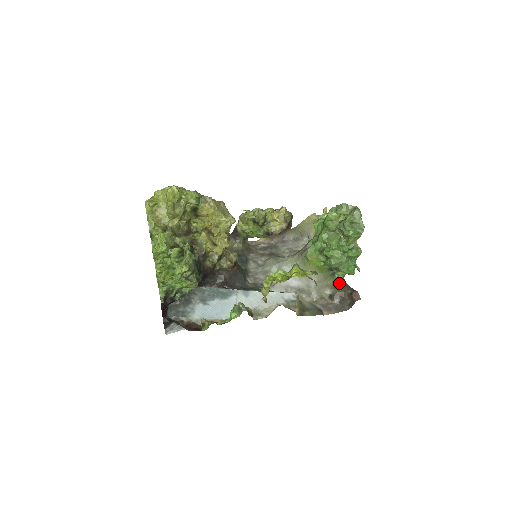
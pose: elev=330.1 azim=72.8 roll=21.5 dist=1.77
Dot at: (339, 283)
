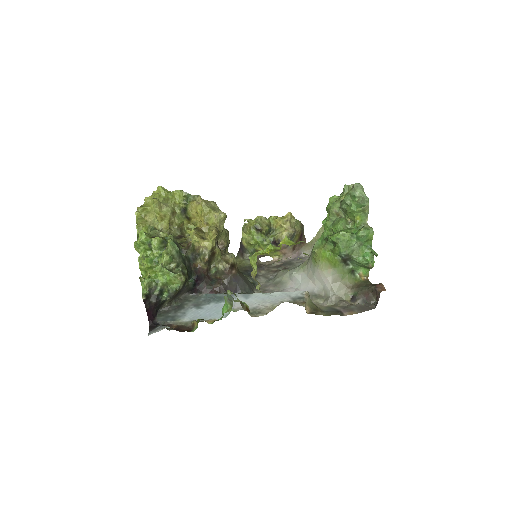
Dot at: (362, 283)
